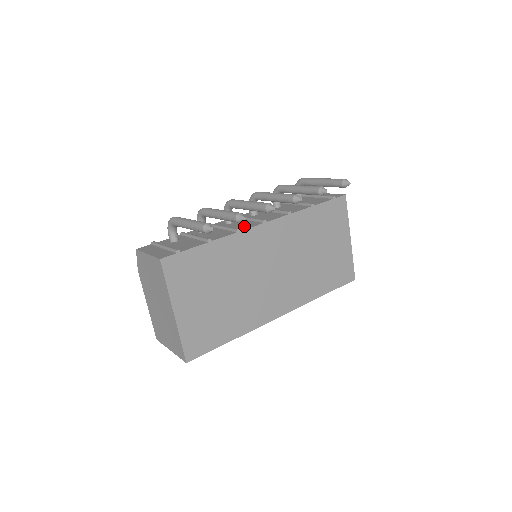
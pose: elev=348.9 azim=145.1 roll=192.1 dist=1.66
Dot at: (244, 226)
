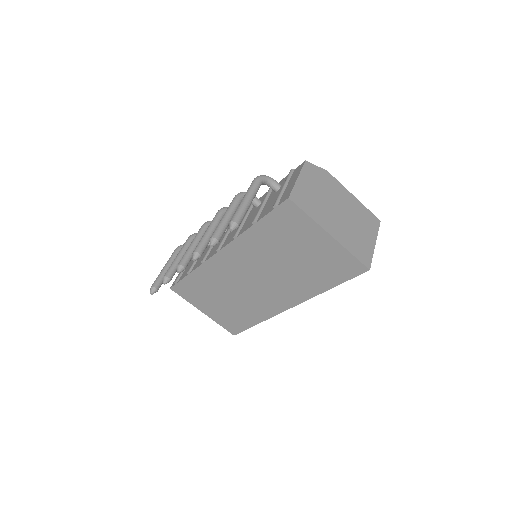
Dot at: (213, 251)
